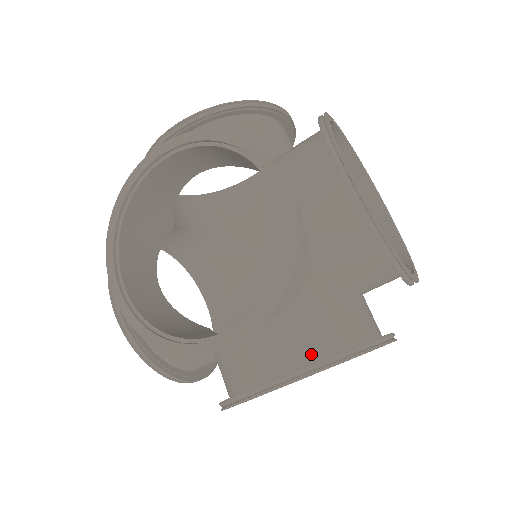
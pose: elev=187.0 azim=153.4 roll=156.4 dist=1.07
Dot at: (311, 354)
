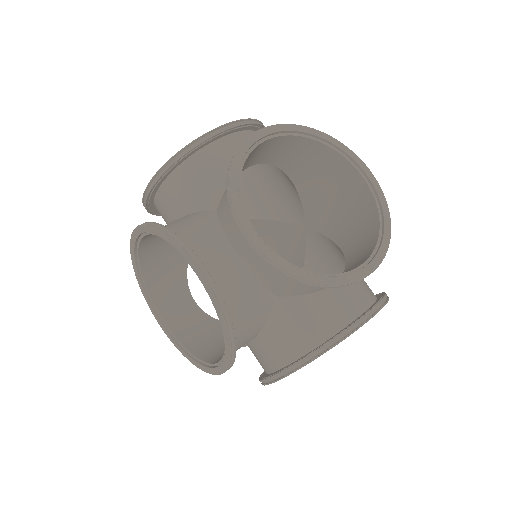
Dot at: occluded
